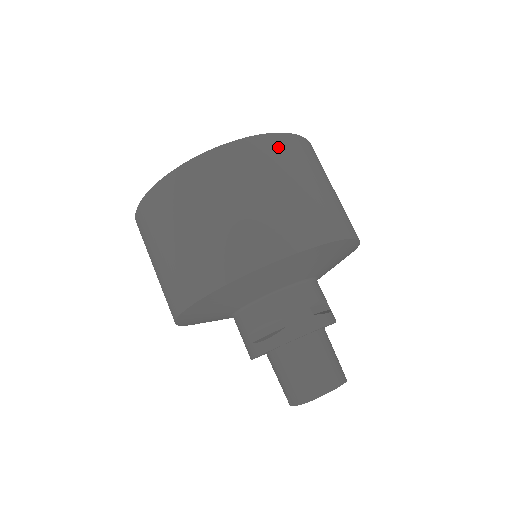
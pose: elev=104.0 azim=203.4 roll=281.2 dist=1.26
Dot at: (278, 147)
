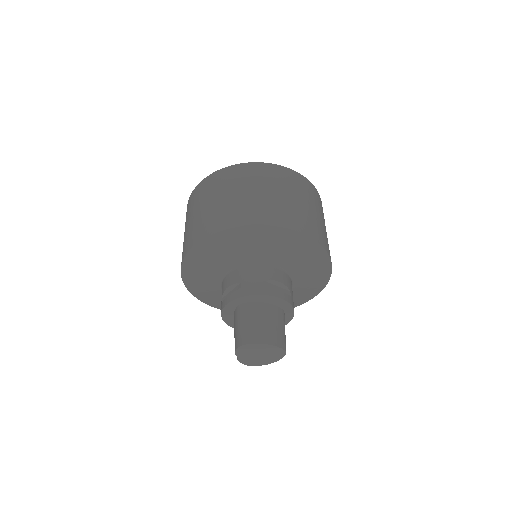
Dot at: (266, 170)
